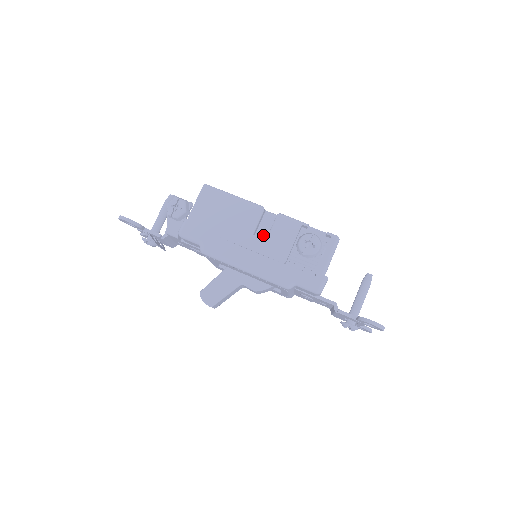
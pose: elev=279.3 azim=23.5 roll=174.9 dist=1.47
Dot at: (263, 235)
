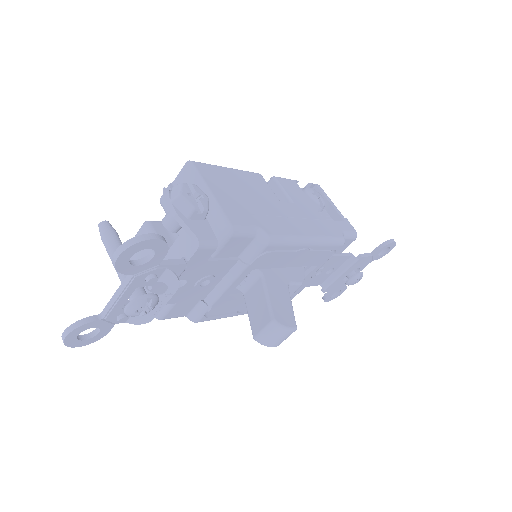
Dot at: occluded
